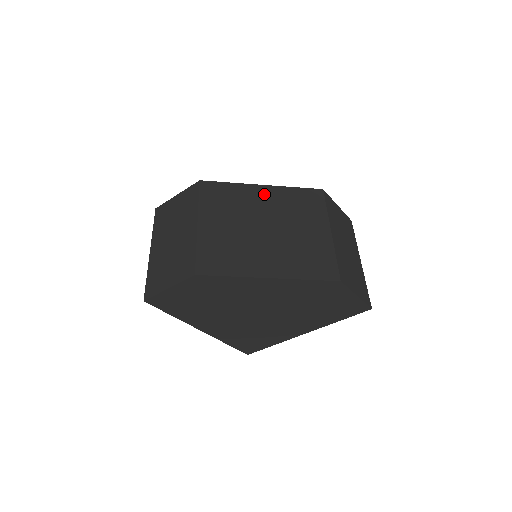
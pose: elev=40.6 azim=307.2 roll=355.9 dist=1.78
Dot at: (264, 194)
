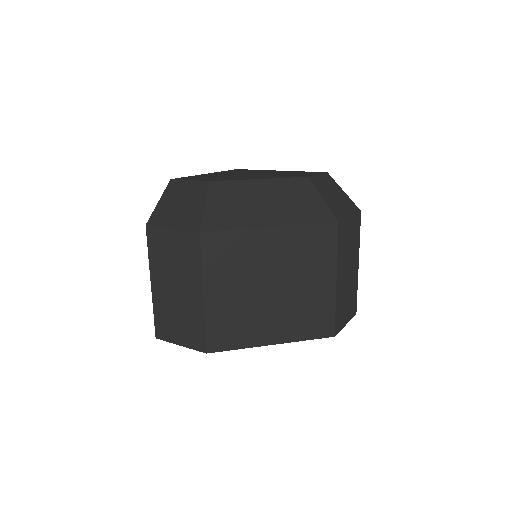
Dot at: (273, 242)
